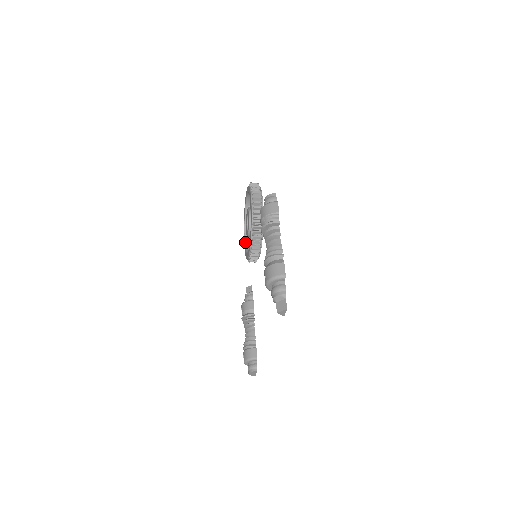
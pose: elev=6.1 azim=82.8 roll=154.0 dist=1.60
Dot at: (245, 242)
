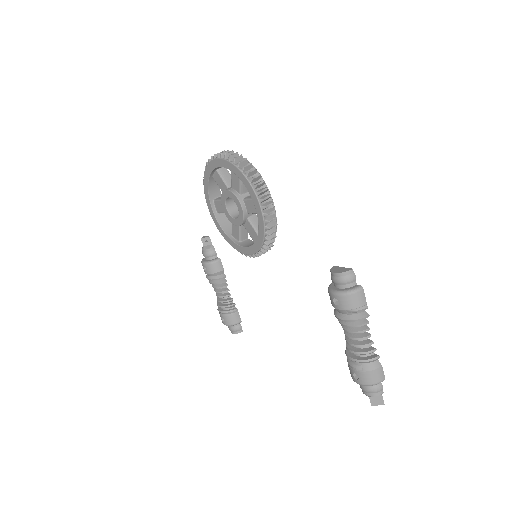
Dot at: (214, 212)
